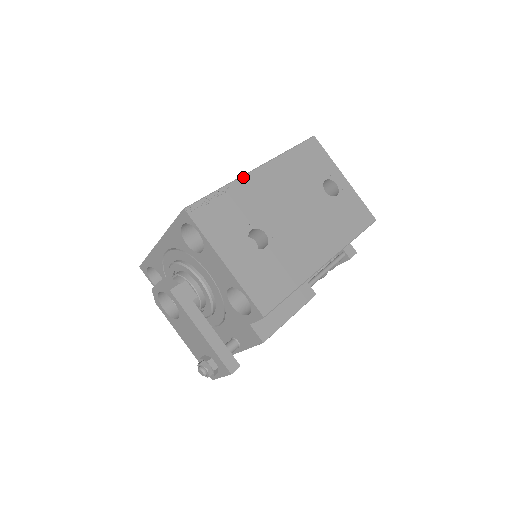
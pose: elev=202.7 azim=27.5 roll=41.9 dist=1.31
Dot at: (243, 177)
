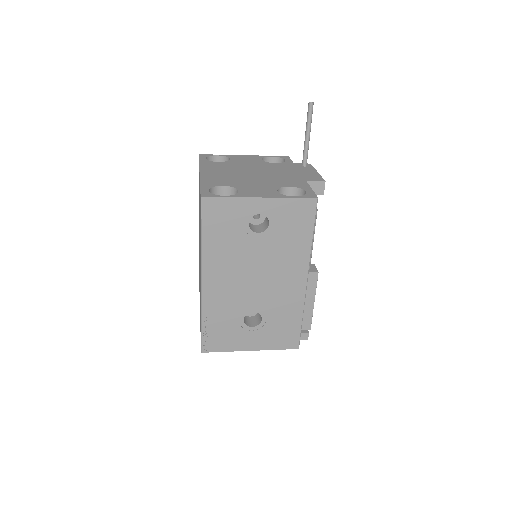
Dot at: (202, 299)
